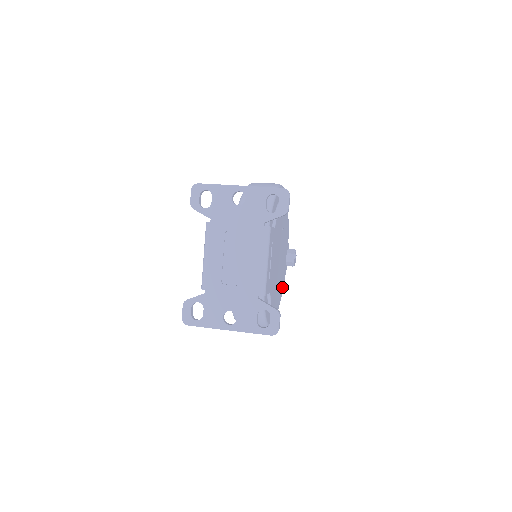
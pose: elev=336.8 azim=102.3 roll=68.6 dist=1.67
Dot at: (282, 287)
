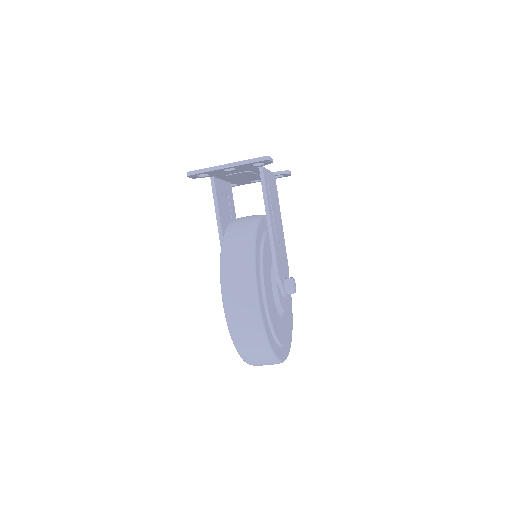
Dot at: (276, 329)
